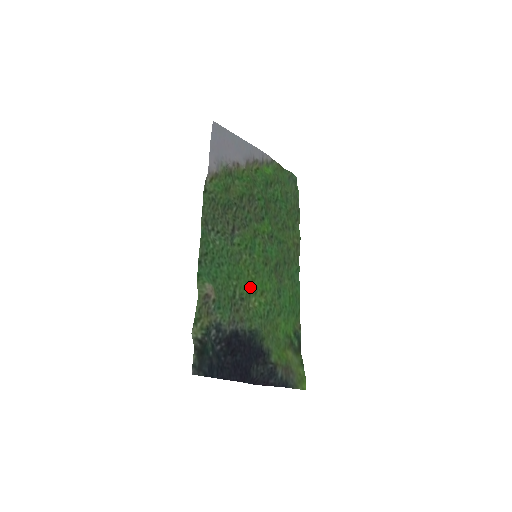
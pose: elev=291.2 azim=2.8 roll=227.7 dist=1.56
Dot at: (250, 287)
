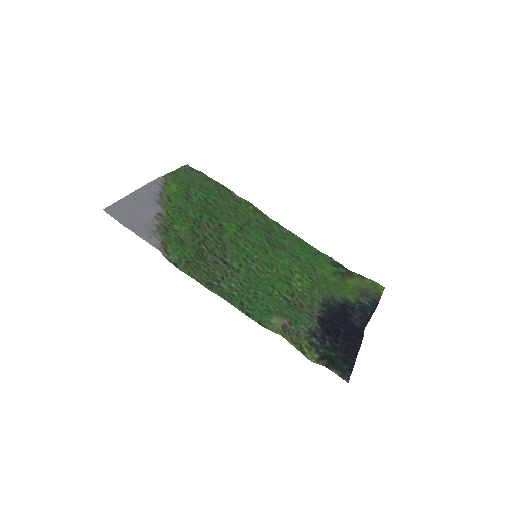
Dot at: (283, 280)
